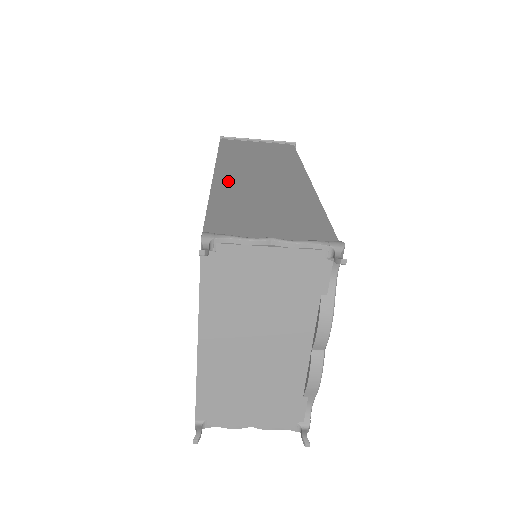
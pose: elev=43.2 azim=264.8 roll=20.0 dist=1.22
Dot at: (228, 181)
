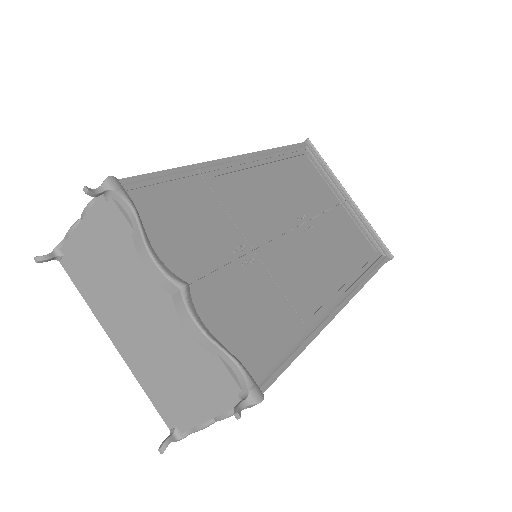
Dot at: occluded
